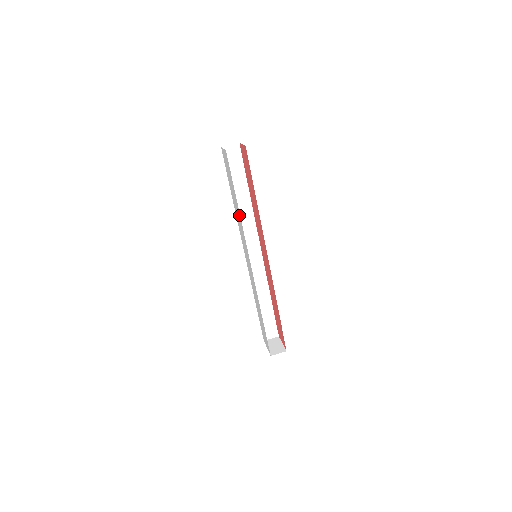
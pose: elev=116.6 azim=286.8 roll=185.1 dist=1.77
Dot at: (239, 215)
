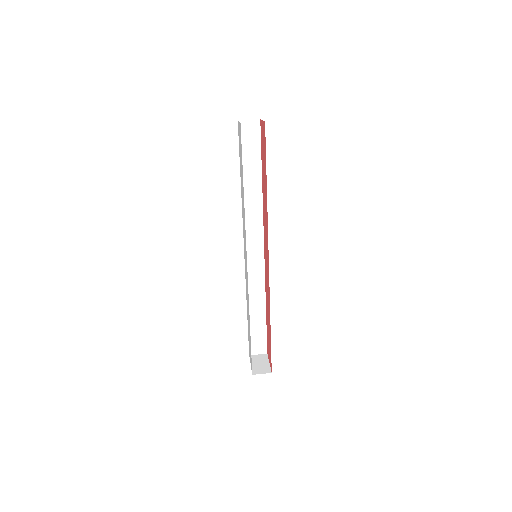
Dot at: occluded
